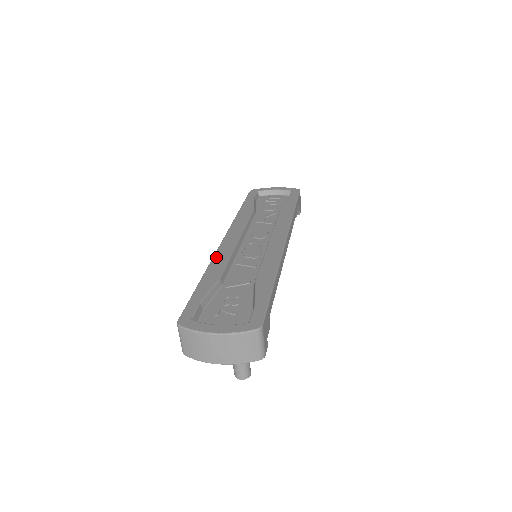
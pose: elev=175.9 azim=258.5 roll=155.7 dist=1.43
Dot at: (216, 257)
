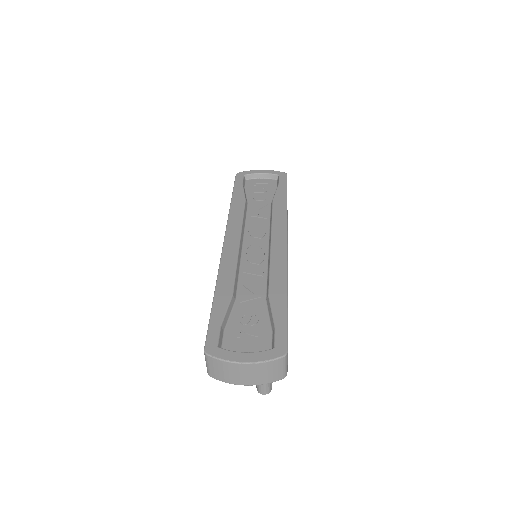
Dot at: (223, 266)
